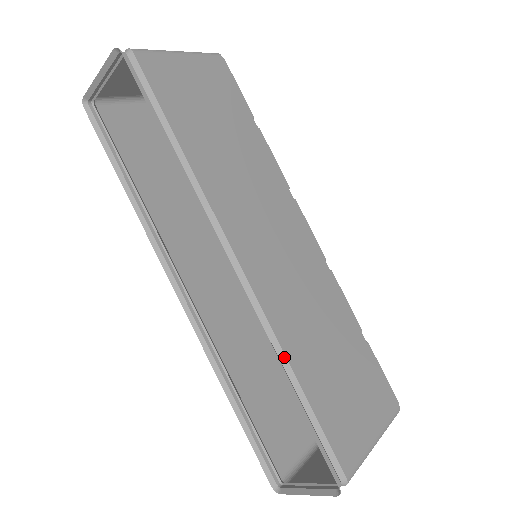
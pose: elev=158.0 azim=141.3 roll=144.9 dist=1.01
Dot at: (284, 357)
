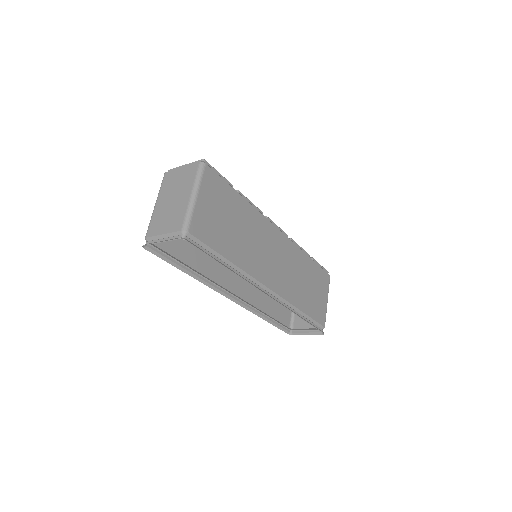
Dot at: (296, 308)
